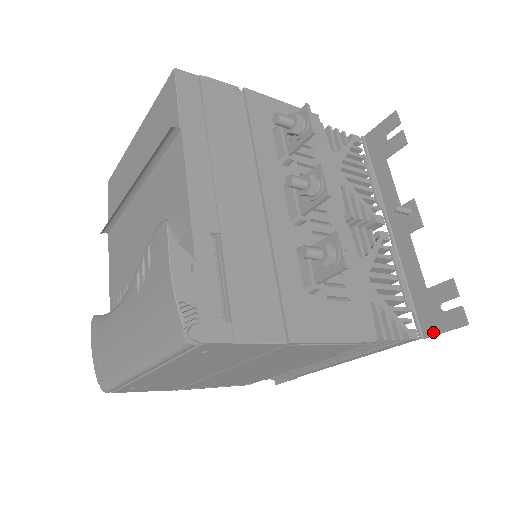
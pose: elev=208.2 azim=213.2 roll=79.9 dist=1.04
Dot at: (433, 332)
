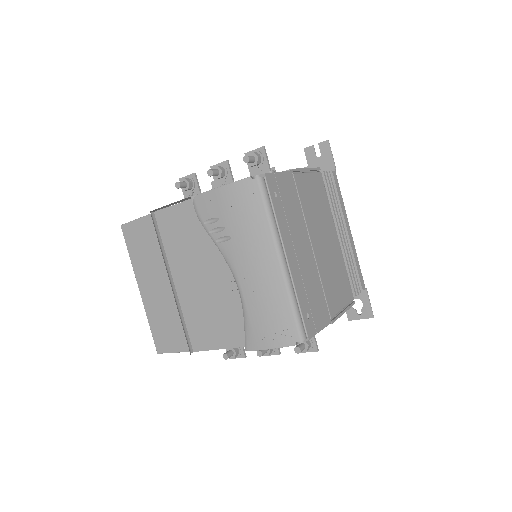
Dot at: (332, 162)
